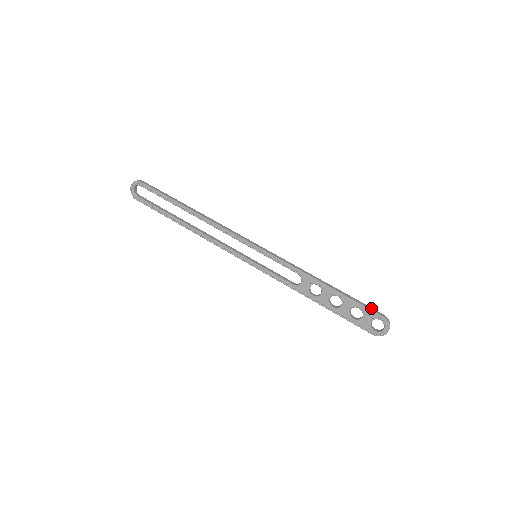
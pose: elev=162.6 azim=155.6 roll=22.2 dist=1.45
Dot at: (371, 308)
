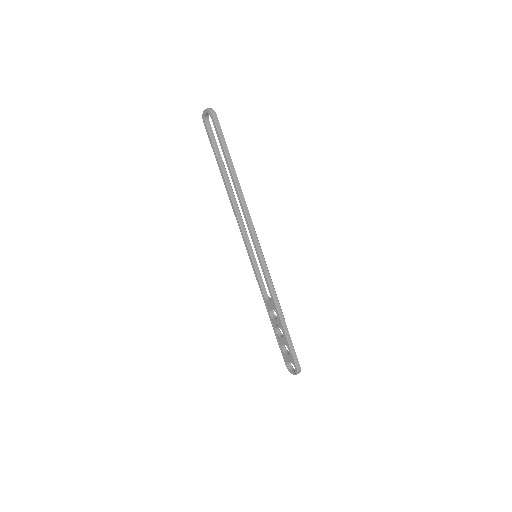
Dot at: (296, 357)
